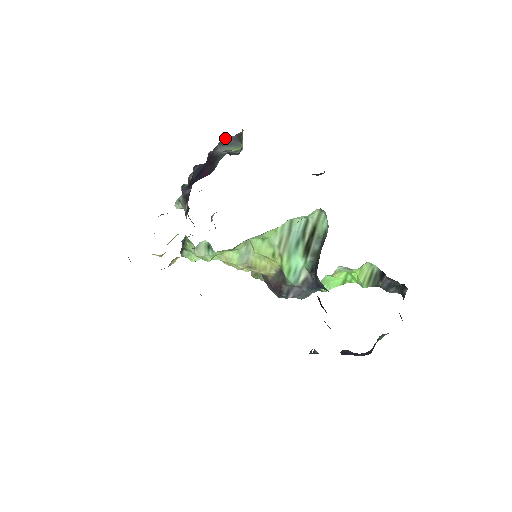
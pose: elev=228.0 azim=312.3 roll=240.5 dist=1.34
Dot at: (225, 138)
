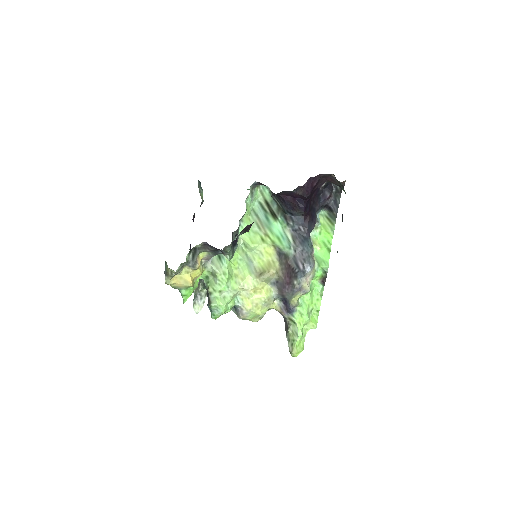
Dot at: occluded
